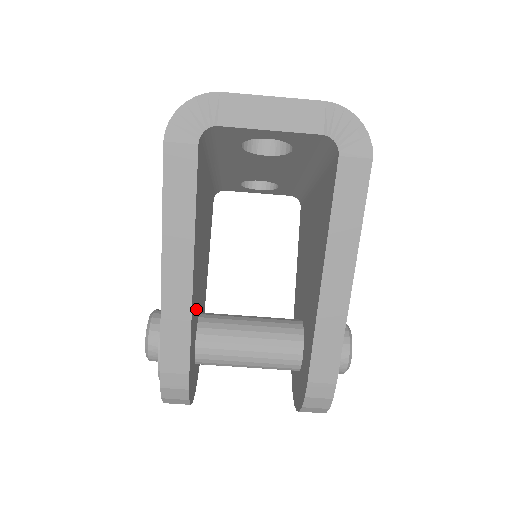
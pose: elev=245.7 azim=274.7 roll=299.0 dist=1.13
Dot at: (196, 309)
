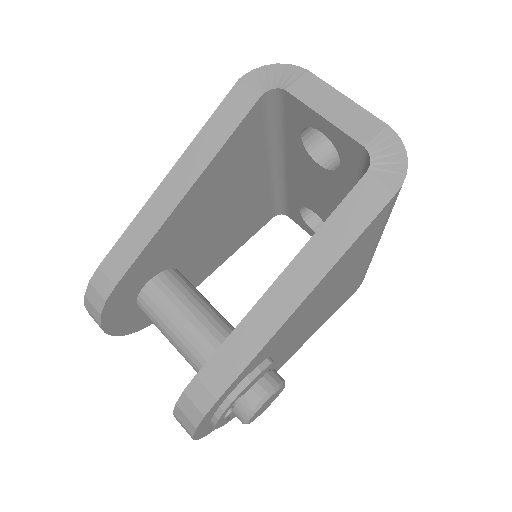
Dot at: (171, 250)
